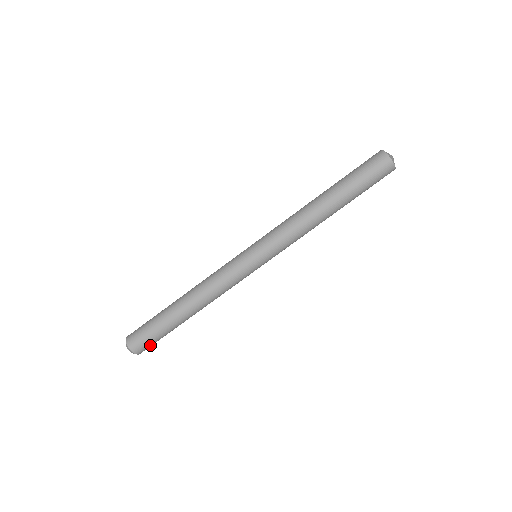
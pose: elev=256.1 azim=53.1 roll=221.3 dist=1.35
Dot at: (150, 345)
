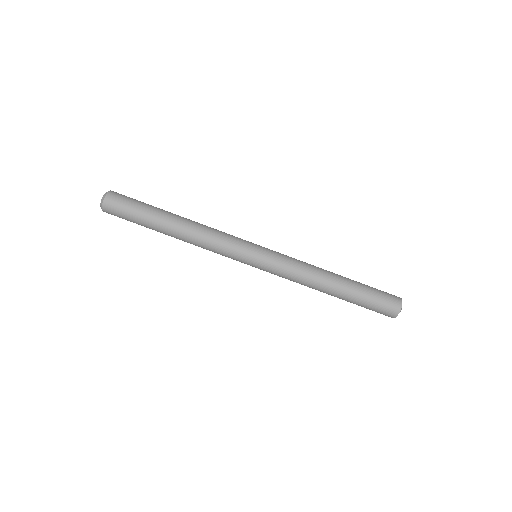
Dot at: (120, 207)
